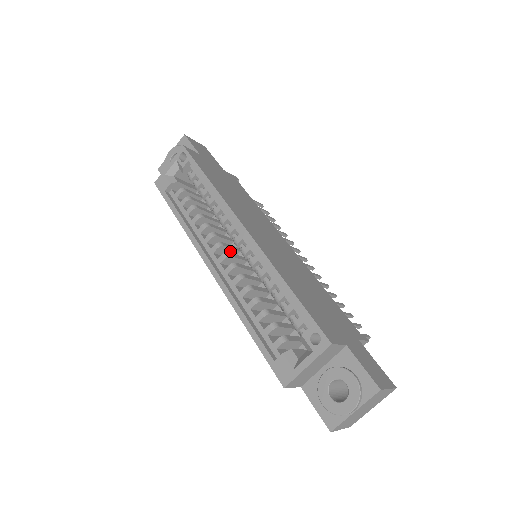
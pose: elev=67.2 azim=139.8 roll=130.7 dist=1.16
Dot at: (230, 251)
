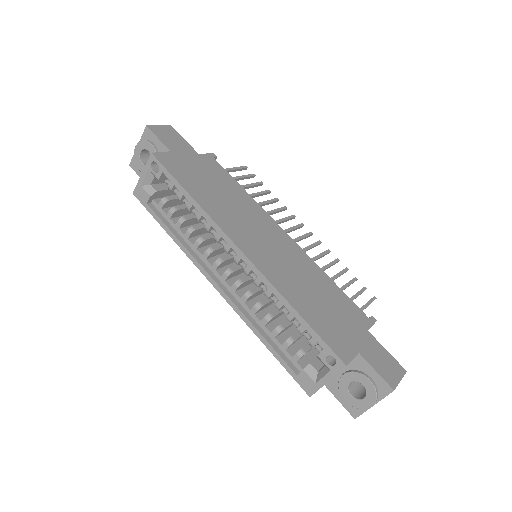
Dot at: (230, 260)
